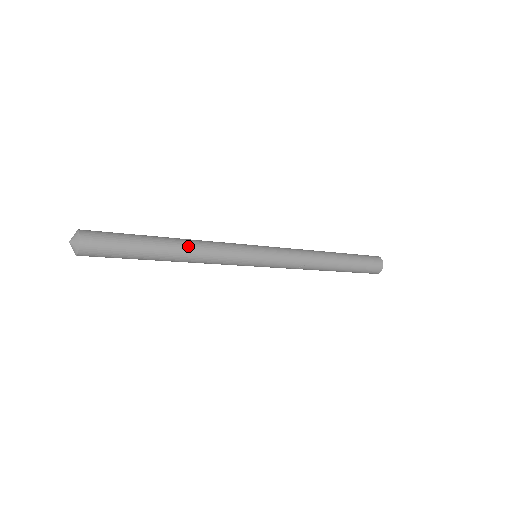
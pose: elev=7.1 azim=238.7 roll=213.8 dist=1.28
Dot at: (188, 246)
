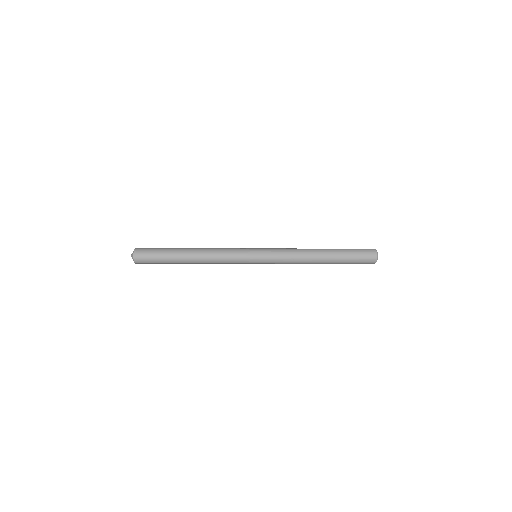
Dot at: (201, 250)
